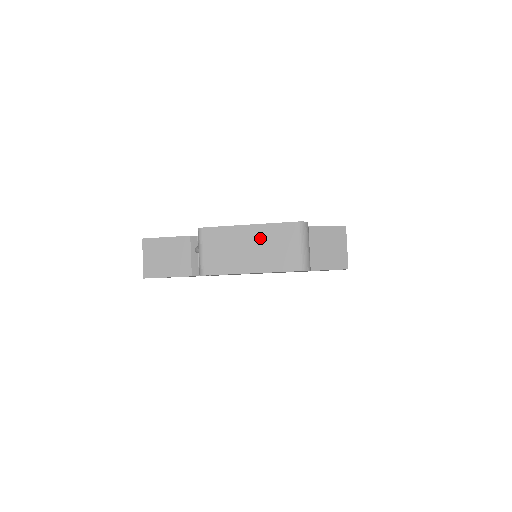
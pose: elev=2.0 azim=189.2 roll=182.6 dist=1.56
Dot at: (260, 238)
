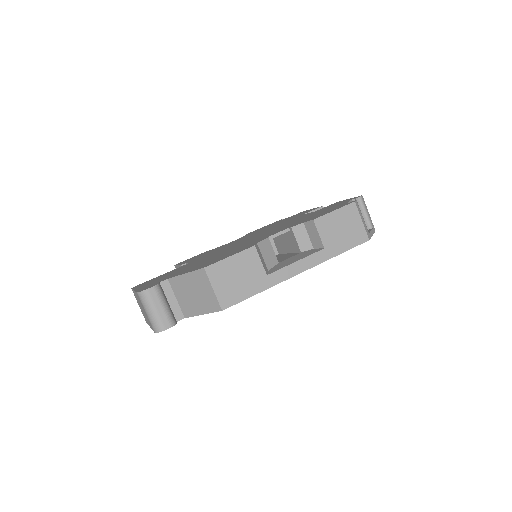
Dot at: (139, 302)
